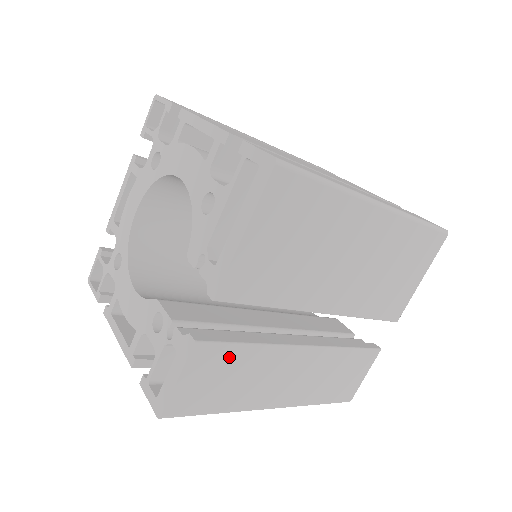
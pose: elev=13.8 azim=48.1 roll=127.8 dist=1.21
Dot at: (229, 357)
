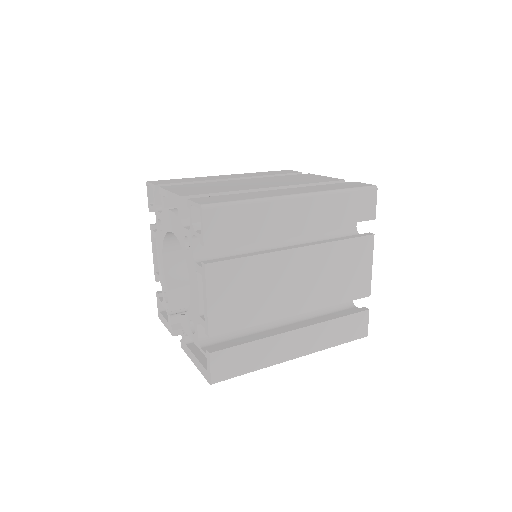
Dot at: occluded
